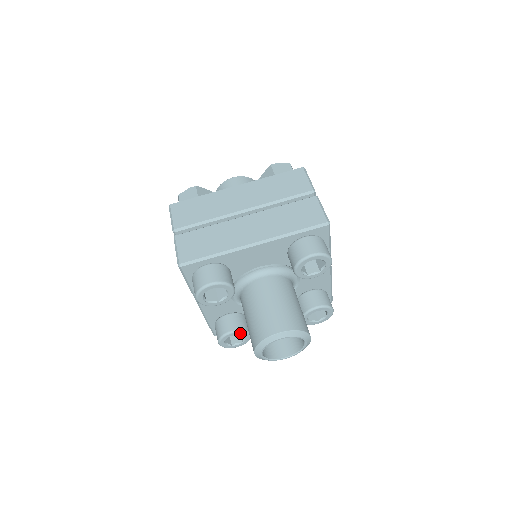
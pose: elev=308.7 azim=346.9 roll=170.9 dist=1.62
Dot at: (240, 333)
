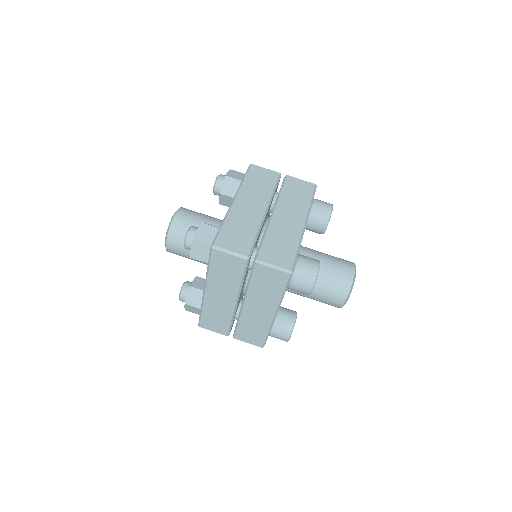
Dot at: occluded
